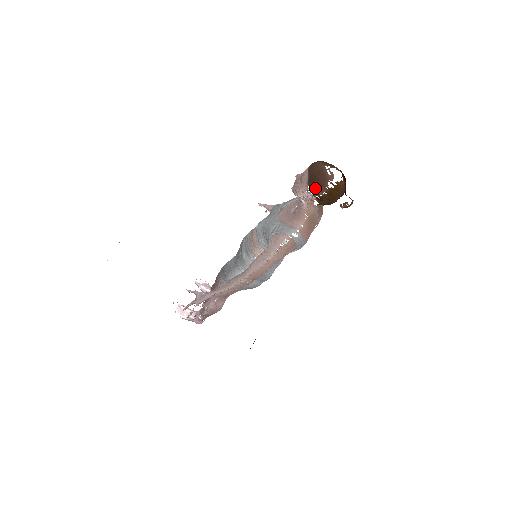
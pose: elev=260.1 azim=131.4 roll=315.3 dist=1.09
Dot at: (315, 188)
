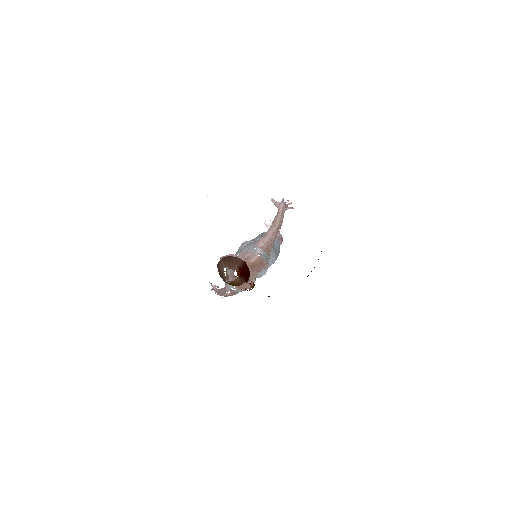
Dot at: occluded
